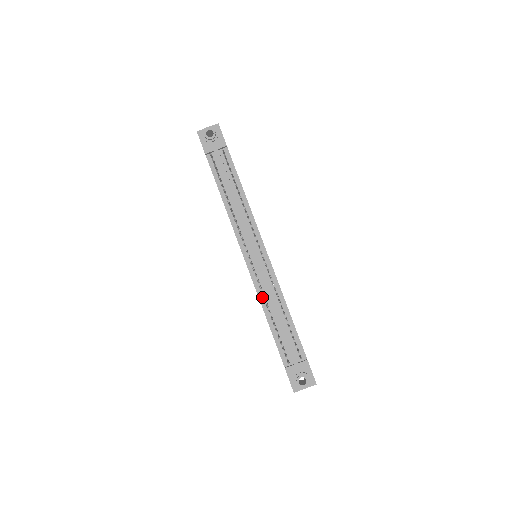
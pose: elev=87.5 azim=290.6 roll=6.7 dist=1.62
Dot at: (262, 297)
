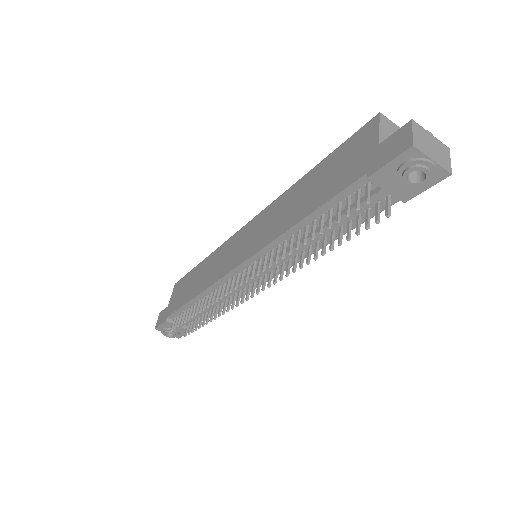
Dot at: (211, 291)
